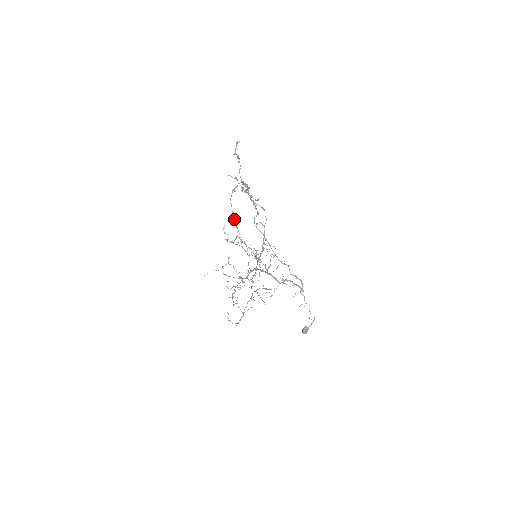
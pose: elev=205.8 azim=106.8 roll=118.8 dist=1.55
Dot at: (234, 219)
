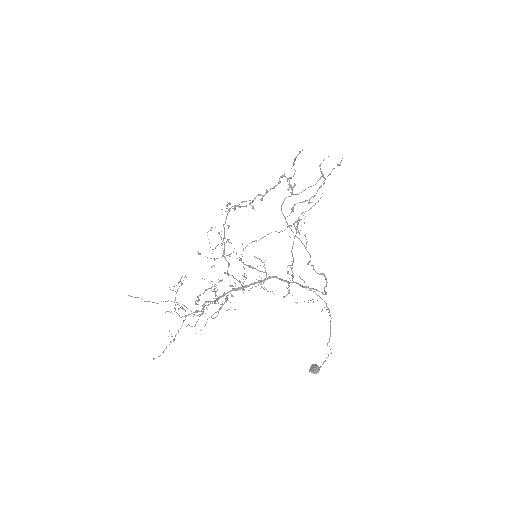
Dot at: (224, 231)
